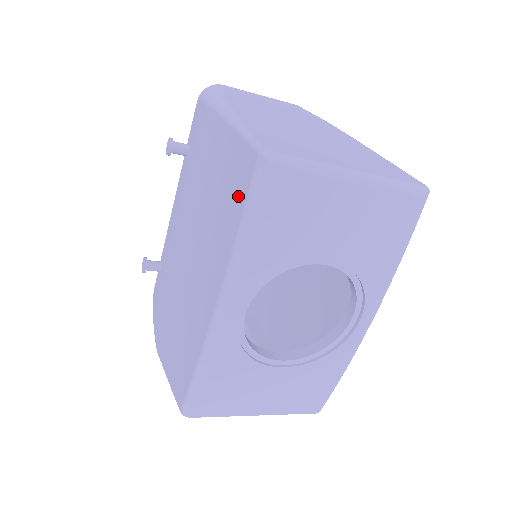
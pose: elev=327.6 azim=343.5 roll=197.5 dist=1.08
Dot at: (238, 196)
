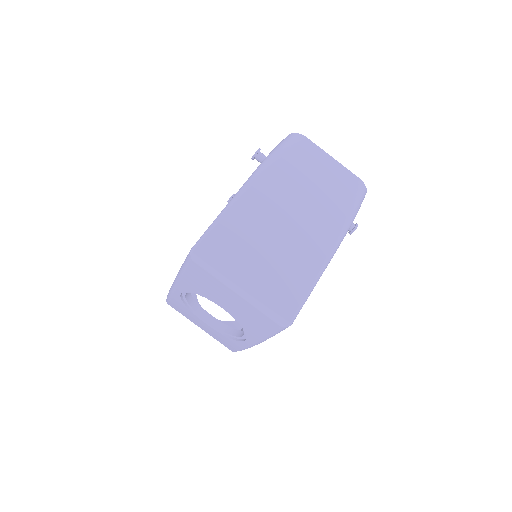
Dot at: occluded
